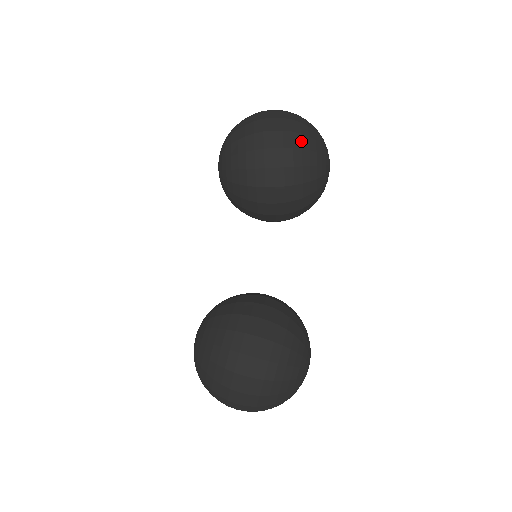
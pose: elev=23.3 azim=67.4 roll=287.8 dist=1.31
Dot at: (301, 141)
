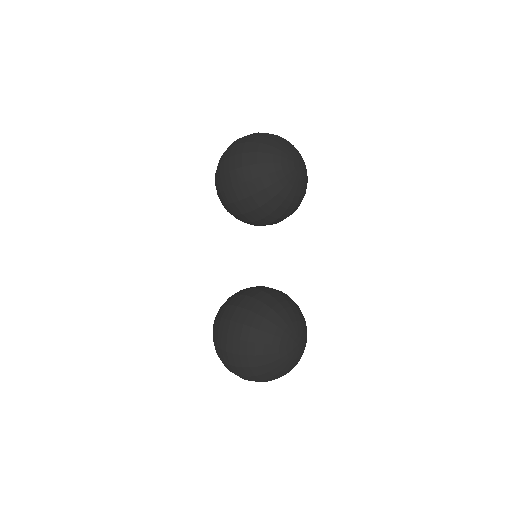
Dot at: (249, 159)
